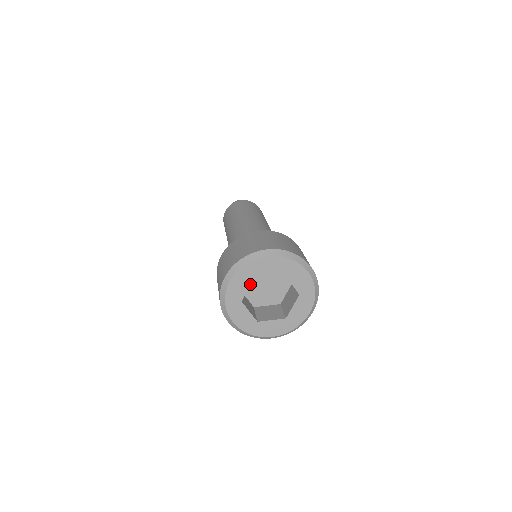
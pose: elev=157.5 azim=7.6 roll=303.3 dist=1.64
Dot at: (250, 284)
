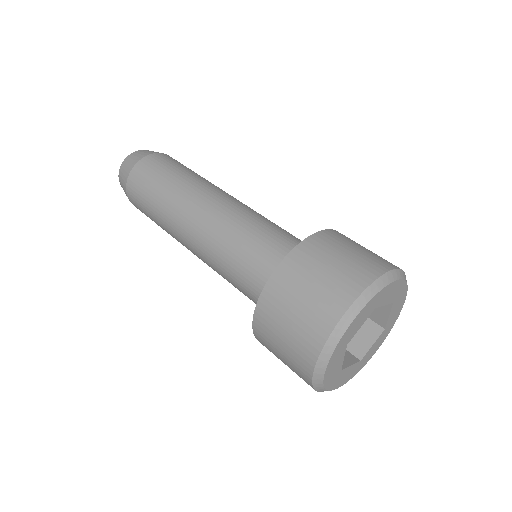
Dot at: (366, 319)
